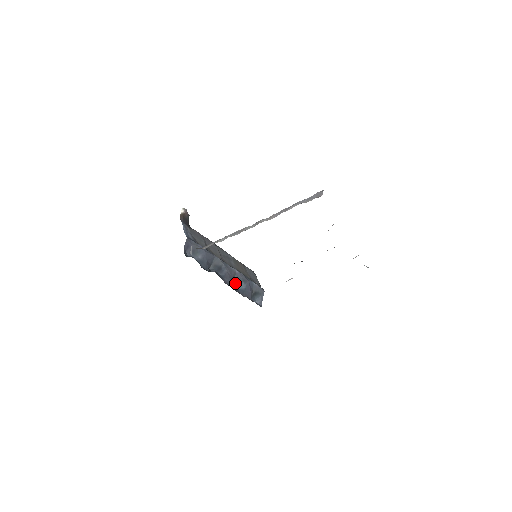
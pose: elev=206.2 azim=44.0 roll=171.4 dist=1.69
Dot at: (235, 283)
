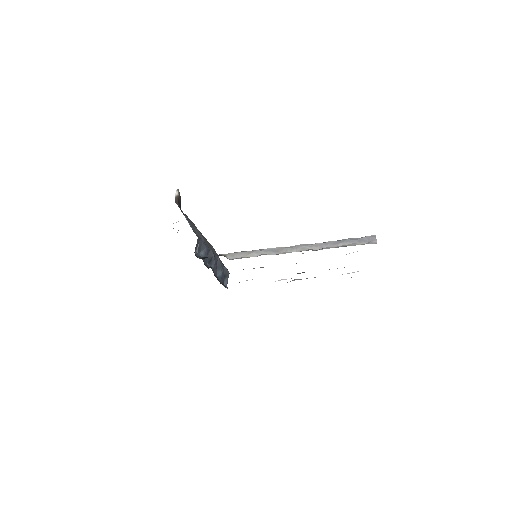
Dot at: occluded
